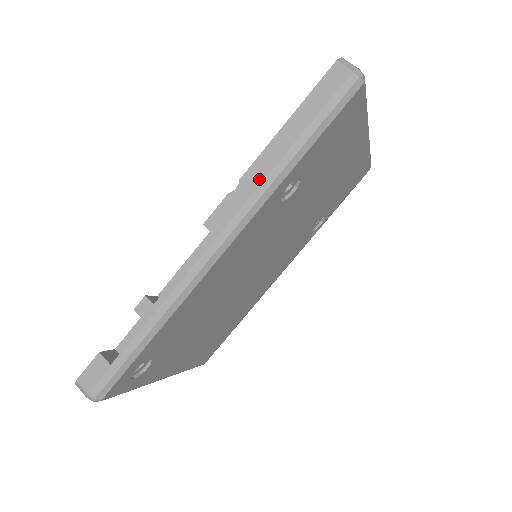
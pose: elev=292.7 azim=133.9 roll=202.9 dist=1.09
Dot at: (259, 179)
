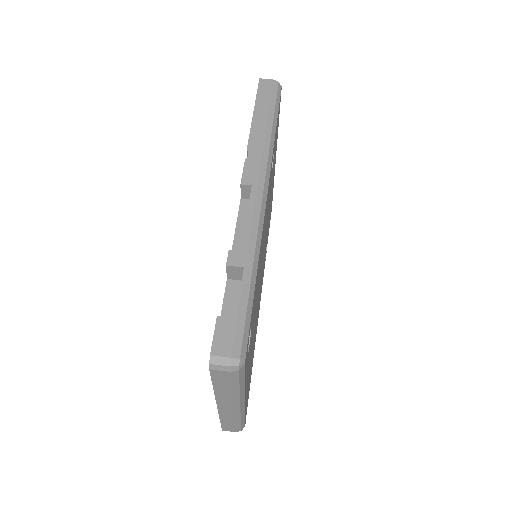
Dot at: (260, 144)
